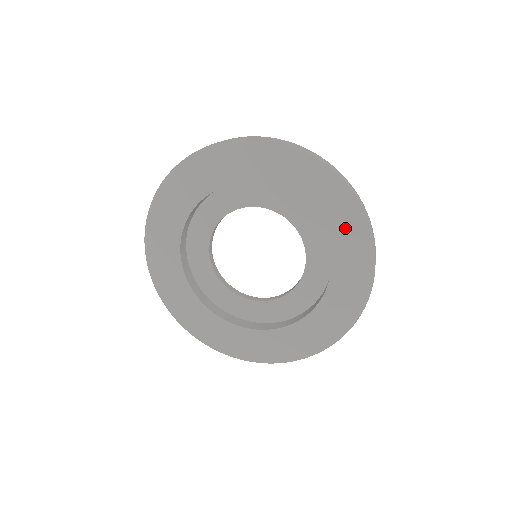
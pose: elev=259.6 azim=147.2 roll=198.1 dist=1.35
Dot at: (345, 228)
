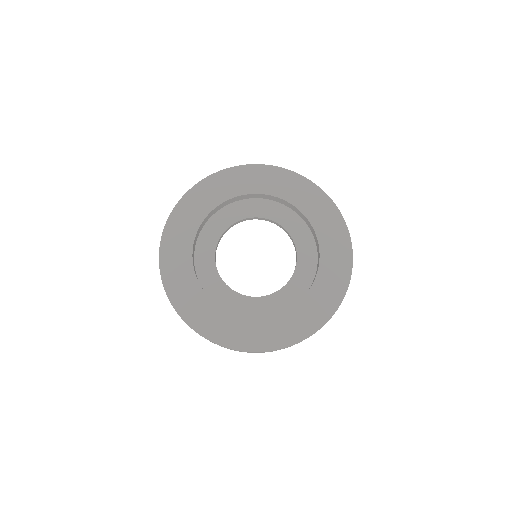
Dot at: (312, 202)
